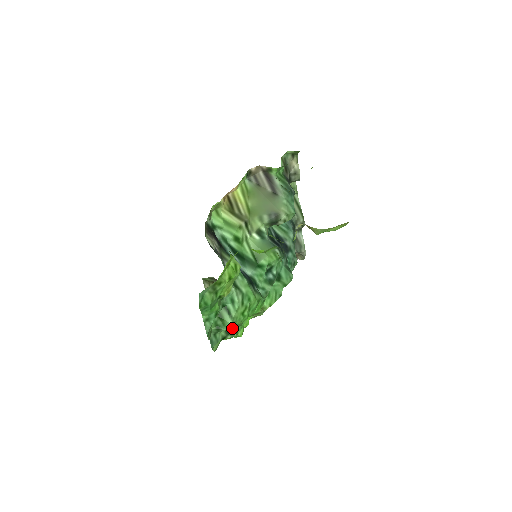
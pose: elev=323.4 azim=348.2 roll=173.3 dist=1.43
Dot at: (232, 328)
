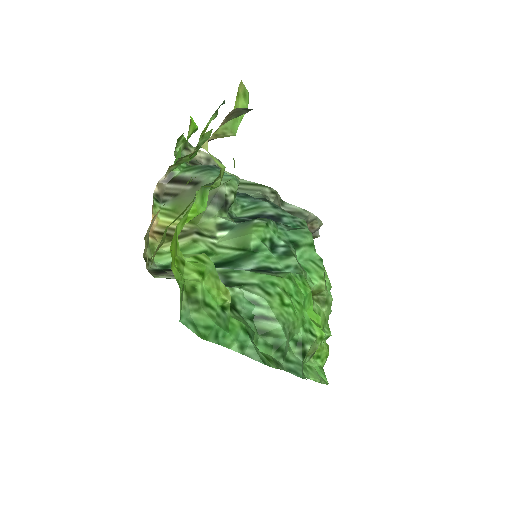
Dot at: (298, 334)
